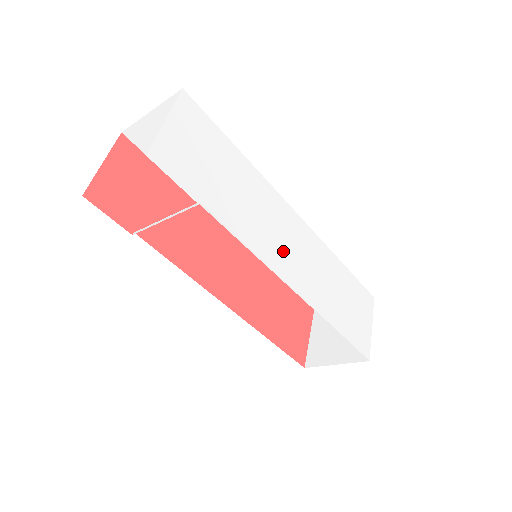
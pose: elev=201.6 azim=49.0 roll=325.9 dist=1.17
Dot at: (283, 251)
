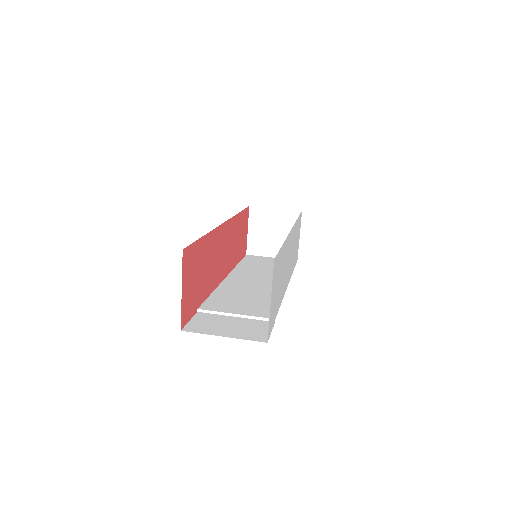
Dot at: occluded
